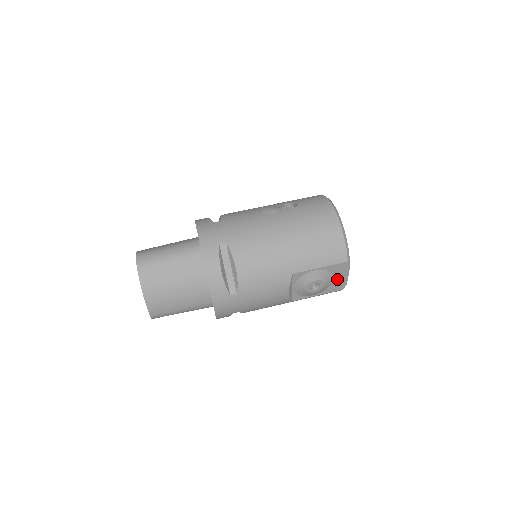
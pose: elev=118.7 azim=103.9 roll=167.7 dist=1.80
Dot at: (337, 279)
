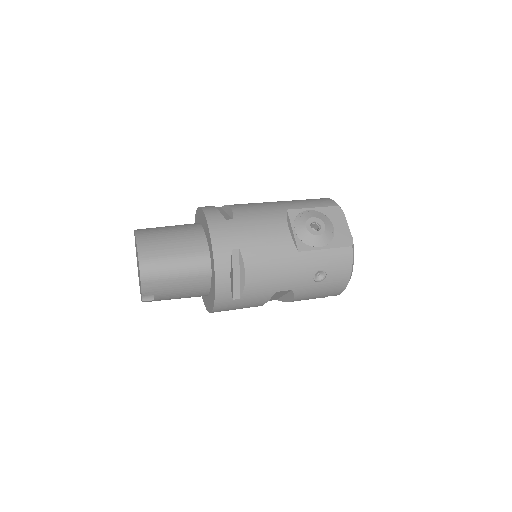
Dot at: (338, 229)
